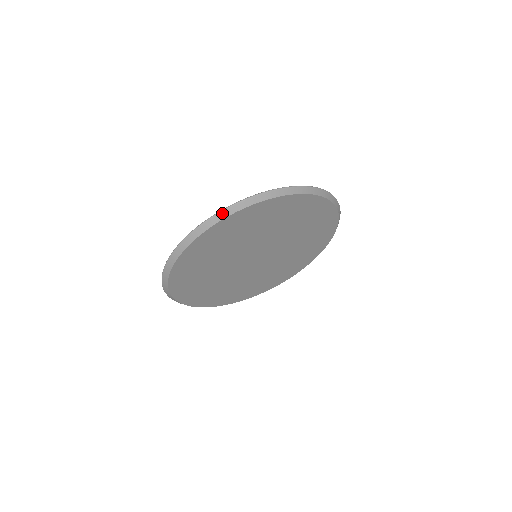
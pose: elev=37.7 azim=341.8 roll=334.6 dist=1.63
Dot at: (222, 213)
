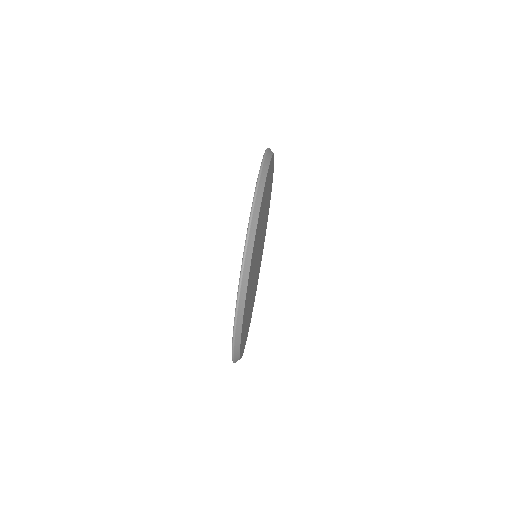
Dot at: (235, 354)
